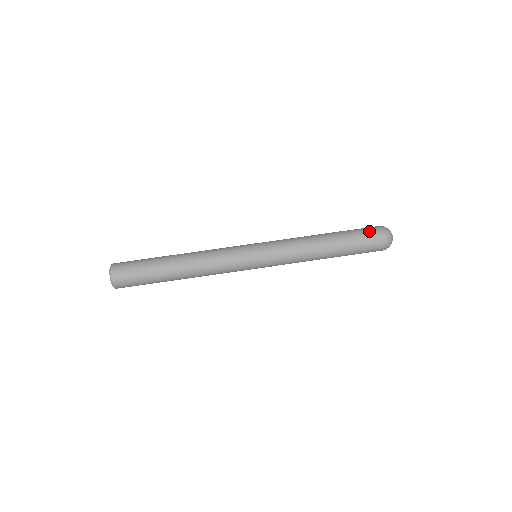
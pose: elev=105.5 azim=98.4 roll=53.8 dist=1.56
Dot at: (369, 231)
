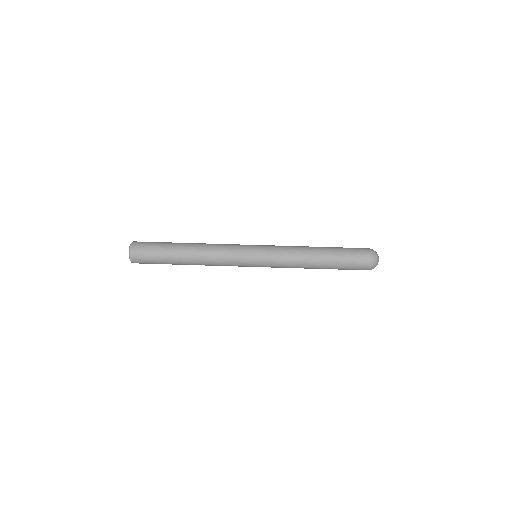
Dot at: occluded
